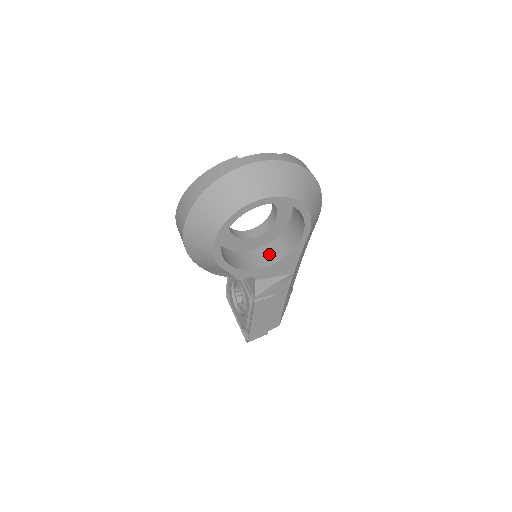
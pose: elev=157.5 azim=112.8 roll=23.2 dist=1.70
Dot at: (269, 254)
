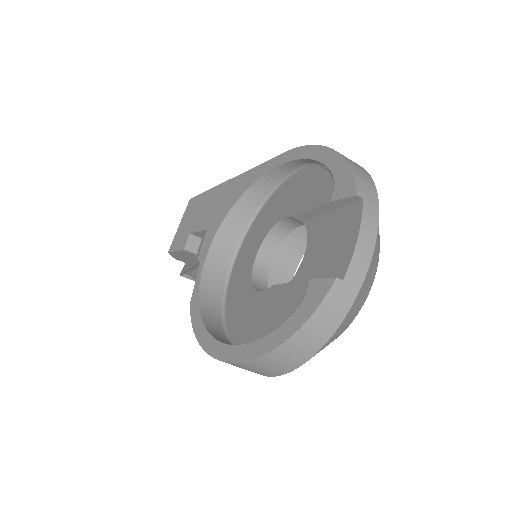
Dot at: (285, 253)
